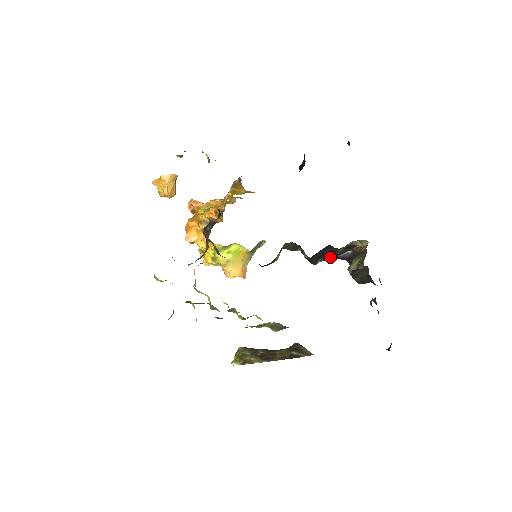
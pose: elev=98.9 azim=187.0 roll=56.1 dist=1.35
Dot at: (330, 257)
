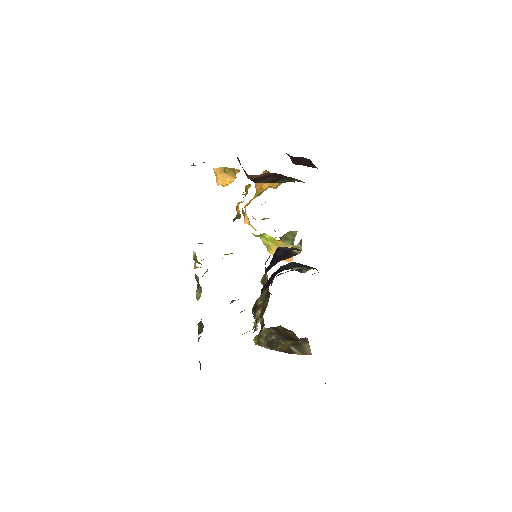
Dot at: occluded
